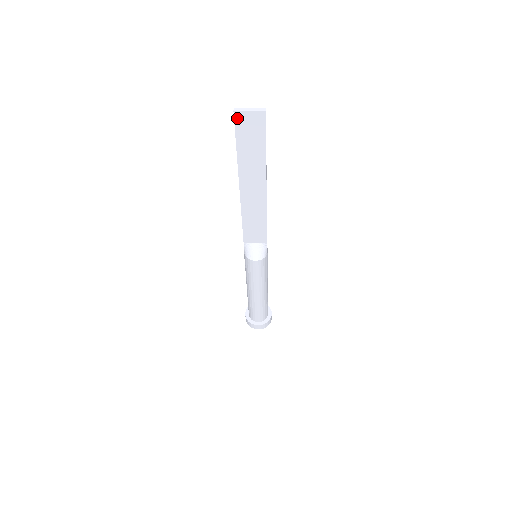
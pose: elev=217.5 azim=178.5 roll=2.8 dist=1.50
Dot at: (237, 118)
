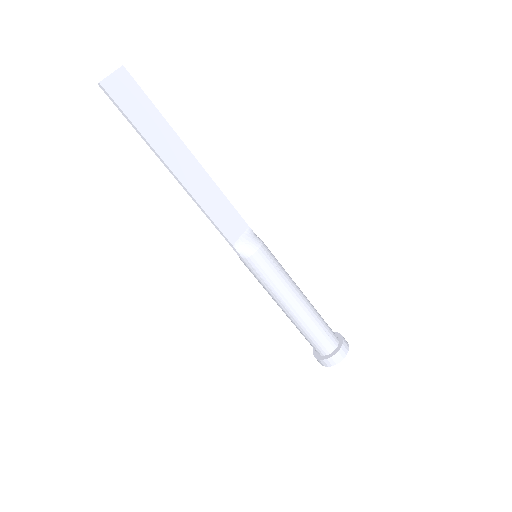
Dot at: (108, 89)
